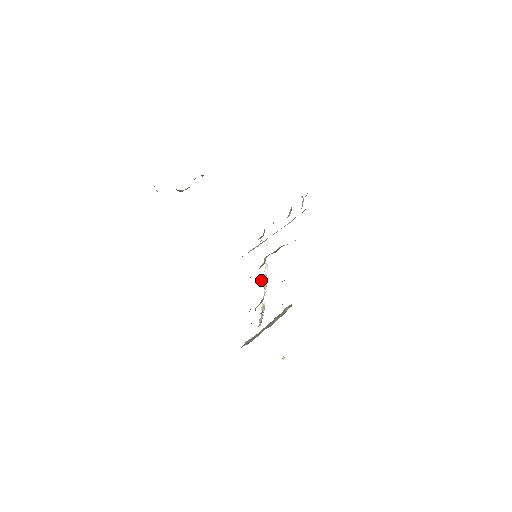
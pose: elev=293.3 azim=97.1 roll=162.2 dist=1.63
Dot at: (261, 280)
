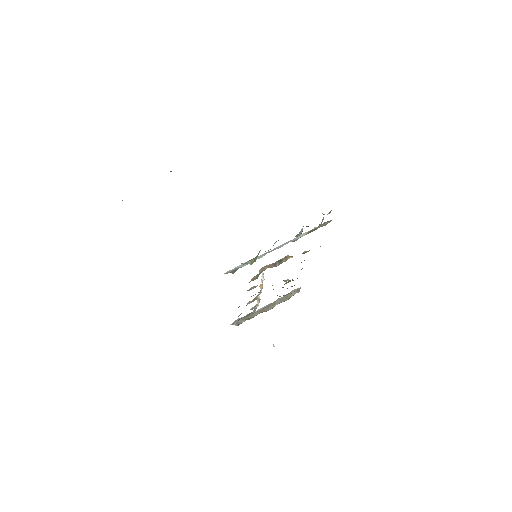
Dot at: (253, 288)
